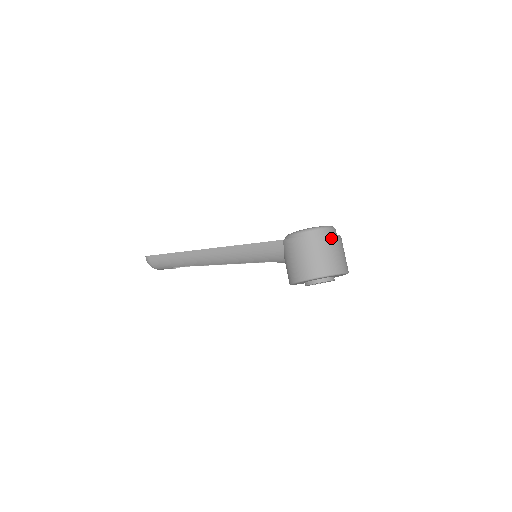
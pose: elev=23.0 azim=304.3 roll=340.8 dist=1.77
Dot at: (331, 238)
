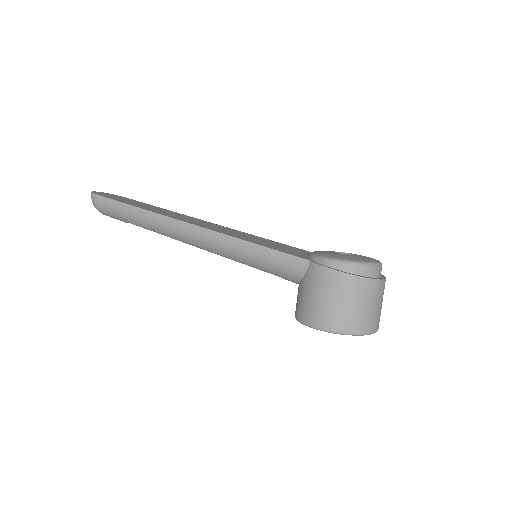
Dot at: (378, 284)
